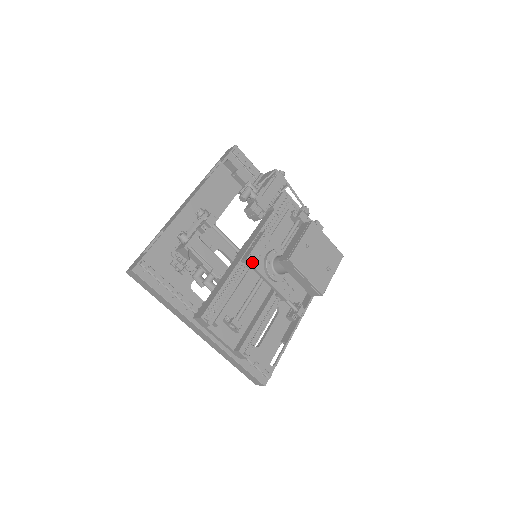
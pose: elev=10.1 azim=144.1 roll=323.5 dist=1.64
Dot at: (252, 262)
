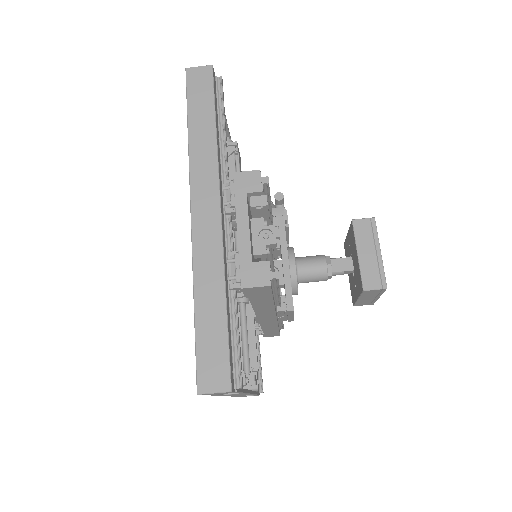
Dot at: occluded
